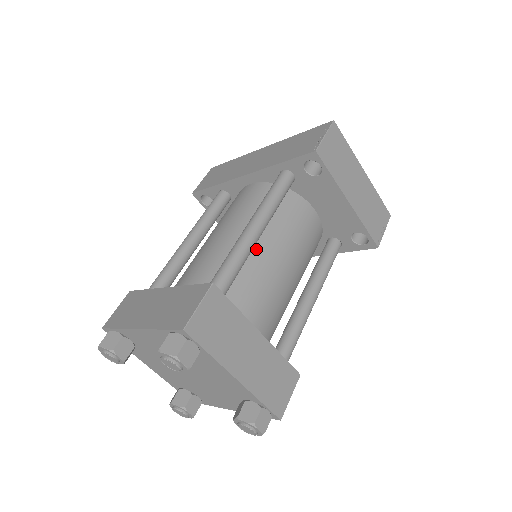
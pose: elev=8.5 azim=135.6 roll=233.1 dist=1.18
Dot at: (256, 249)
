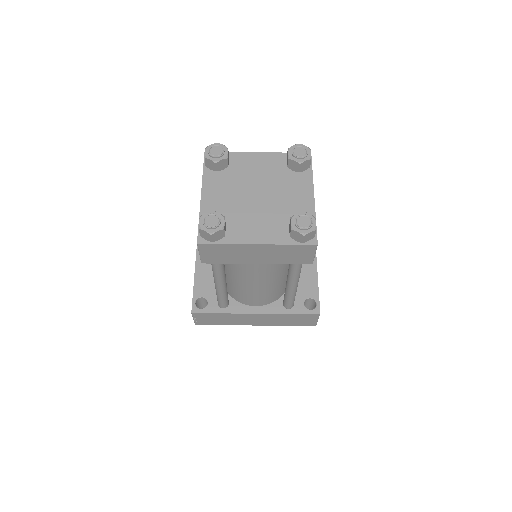
Dot at: occluded
